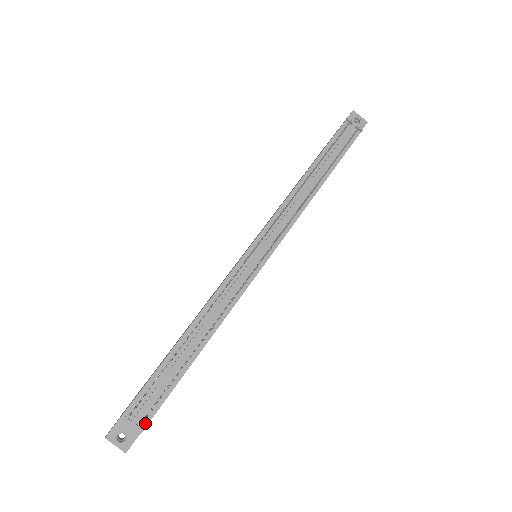
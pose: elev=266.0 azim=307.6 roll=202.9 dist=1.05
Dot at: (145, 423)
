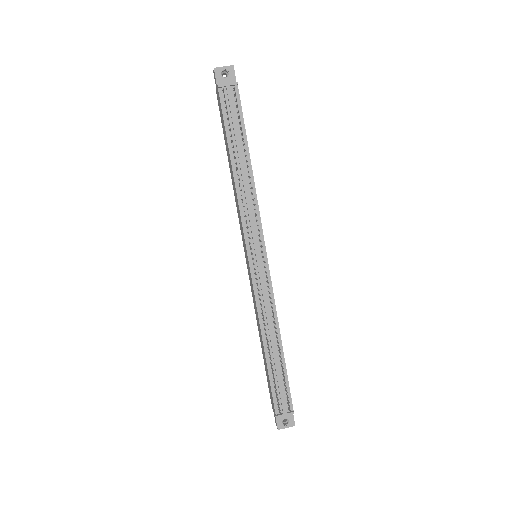
Dot at: (291, 407)
